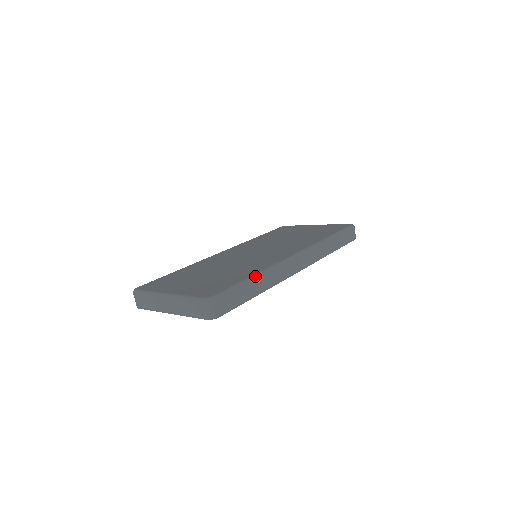
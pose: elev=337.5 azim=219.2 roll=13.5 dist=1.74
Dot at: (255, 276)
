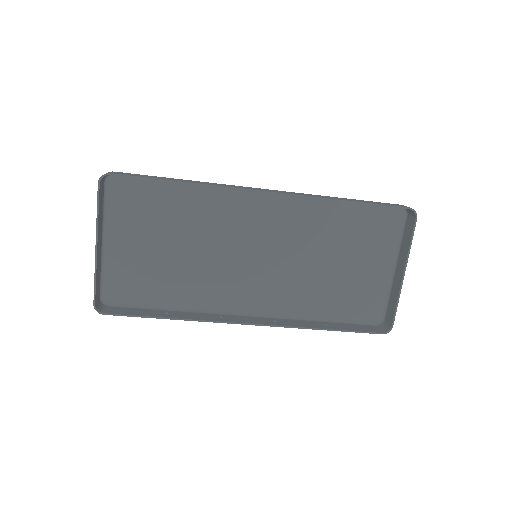
Dot at: occluded
